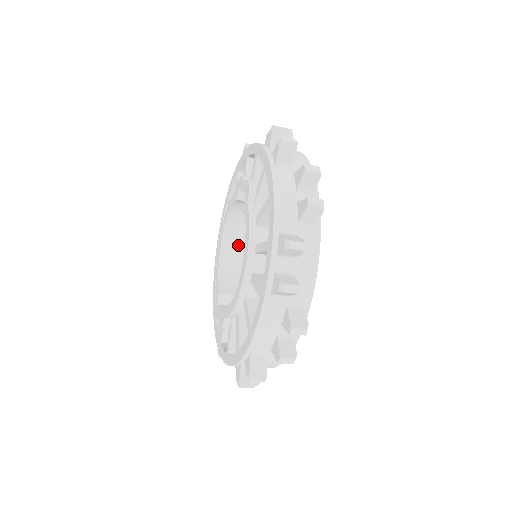
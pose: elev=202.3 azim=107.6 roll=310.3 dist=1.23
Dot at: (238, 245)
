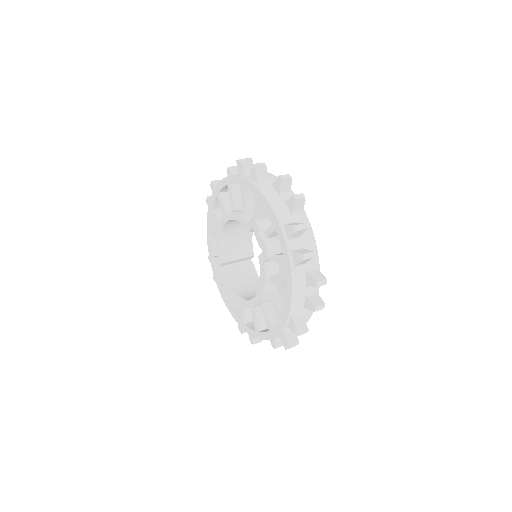
Dot at: (236, 224)
